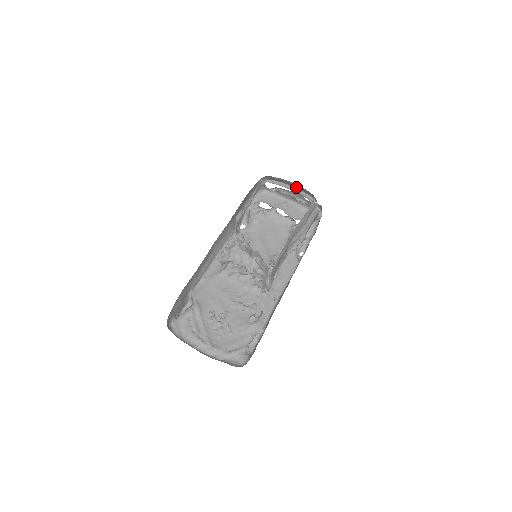
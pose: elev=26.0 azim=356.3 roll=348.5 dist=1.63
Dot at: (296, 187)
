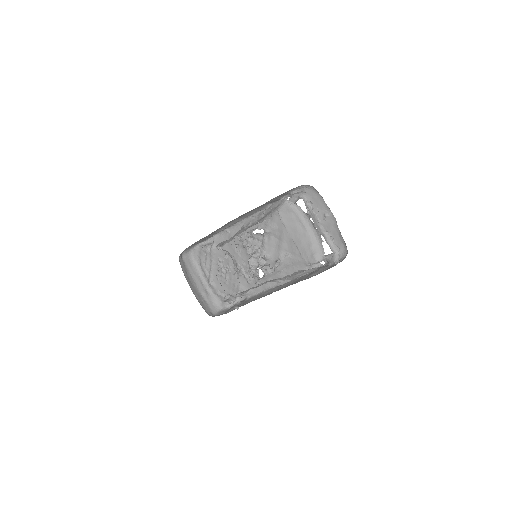
Dot at: (312, 232)
